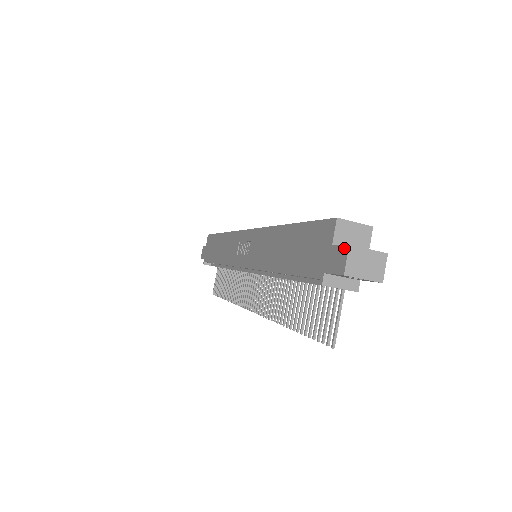
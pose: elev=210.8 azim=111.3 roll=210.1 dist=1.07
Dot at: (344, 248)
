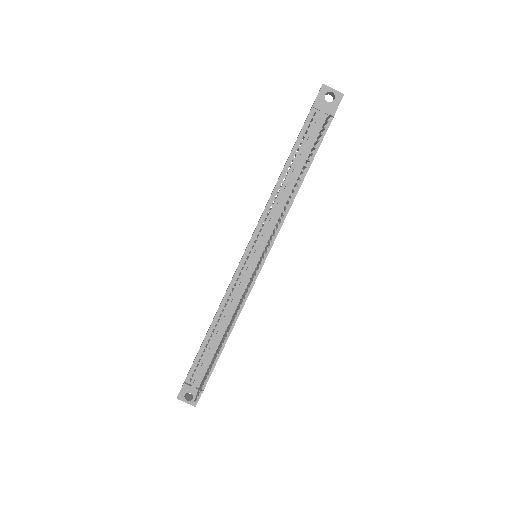
Dot at: (319, 90)
